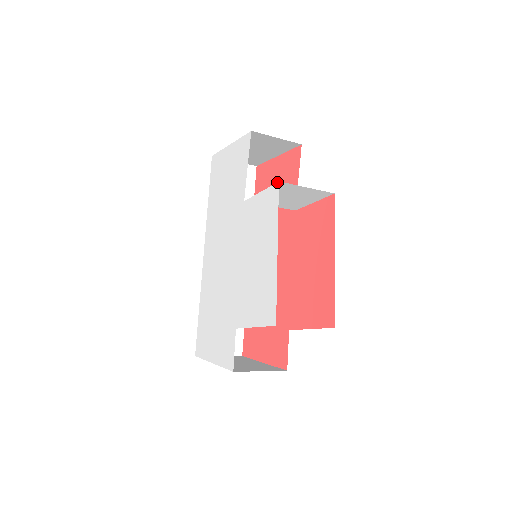
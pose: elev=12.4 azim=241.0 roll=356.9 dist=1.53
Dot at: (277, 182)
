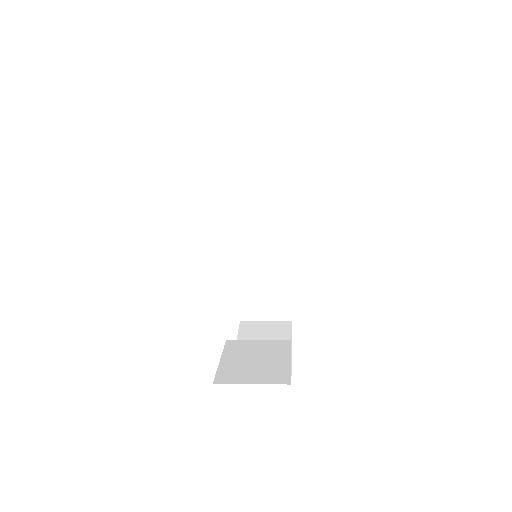
Dot at: occluded
